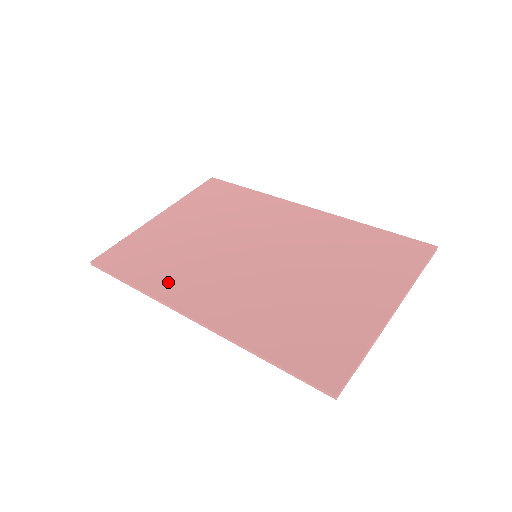
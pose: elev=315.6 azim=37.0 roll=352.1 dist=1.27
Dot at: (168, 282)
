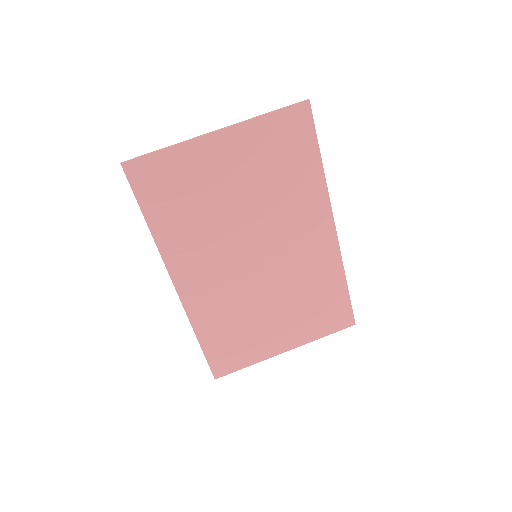
Dot at: (177, 243)
